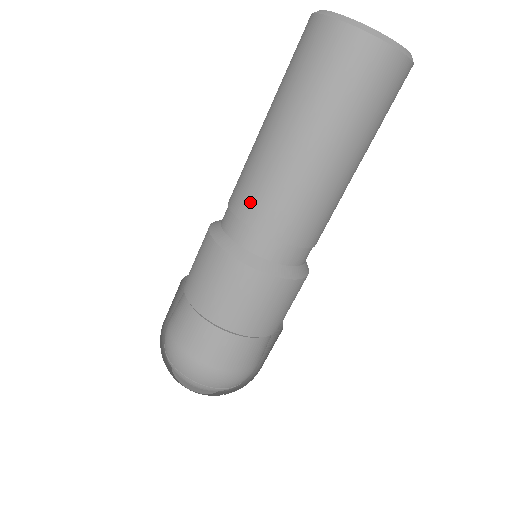
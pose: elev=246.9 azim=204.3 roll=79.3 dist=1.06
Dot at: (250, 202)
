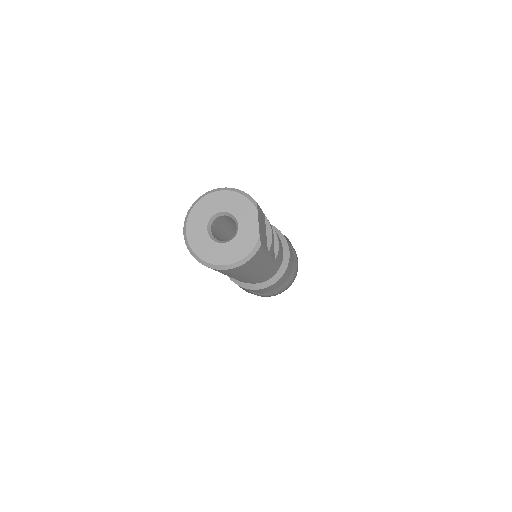
Dot at: occluded
